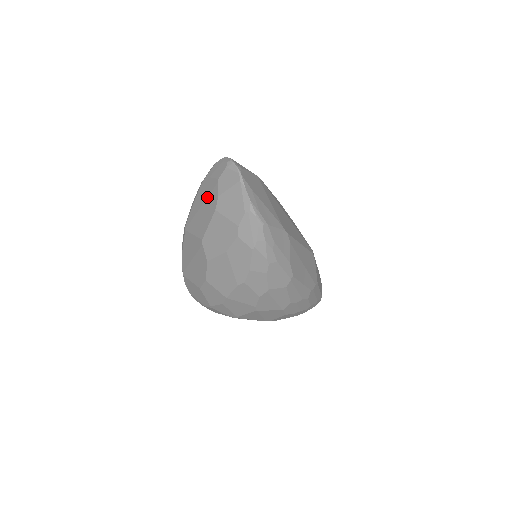
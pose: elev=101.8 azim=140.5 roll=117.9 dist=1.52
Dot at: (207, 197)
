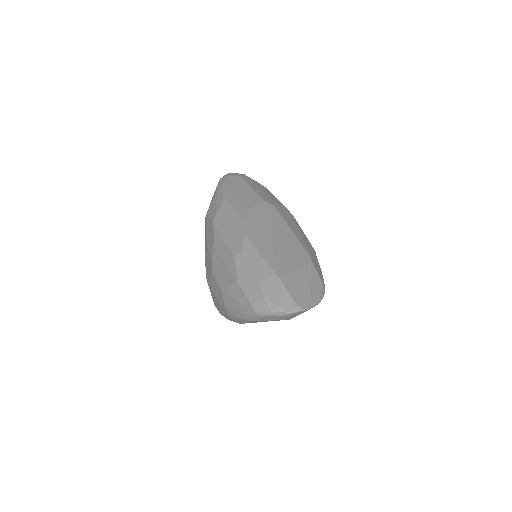
Dot at: occluded
